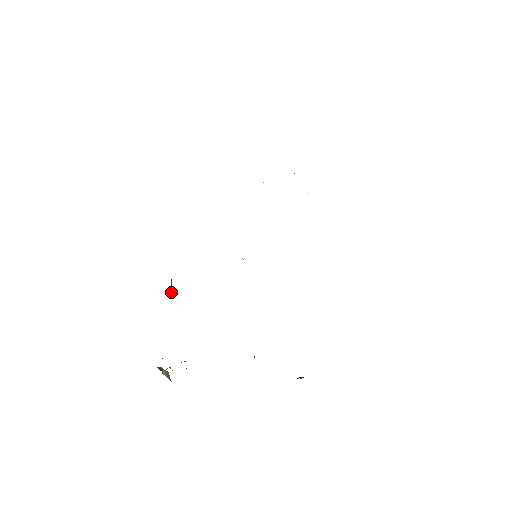
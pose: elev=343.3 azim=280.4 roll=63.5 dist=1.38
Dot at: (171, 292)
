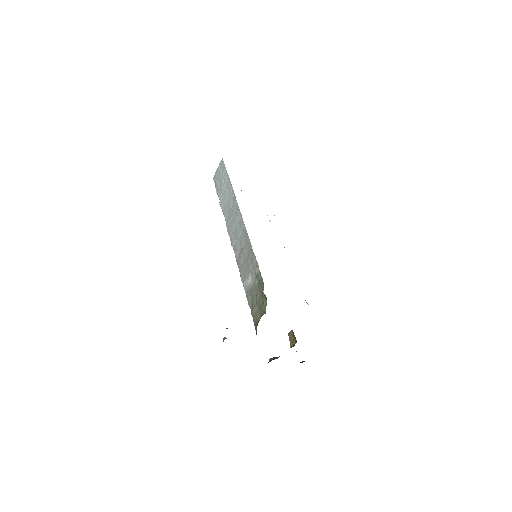
Dot at: occluded
